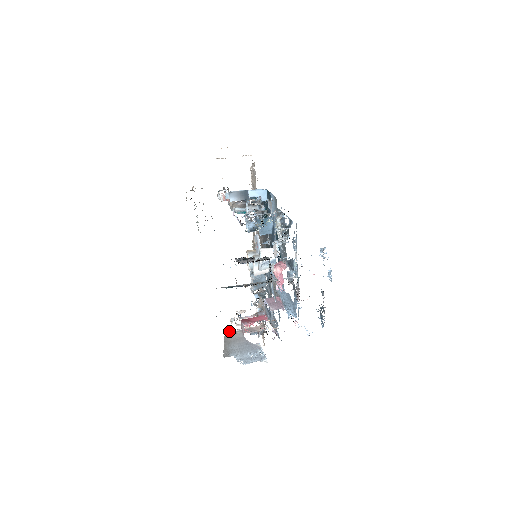
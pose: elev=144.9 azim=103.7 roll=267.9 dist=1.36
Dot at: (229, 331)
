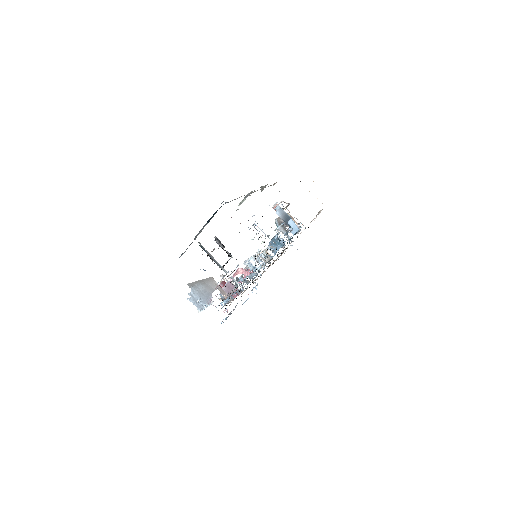
Dot at: occluded
